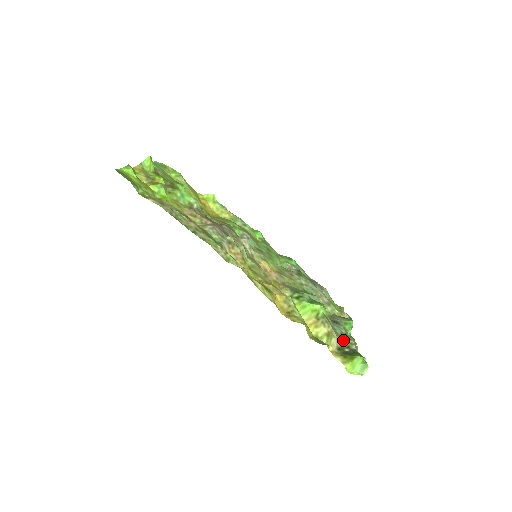
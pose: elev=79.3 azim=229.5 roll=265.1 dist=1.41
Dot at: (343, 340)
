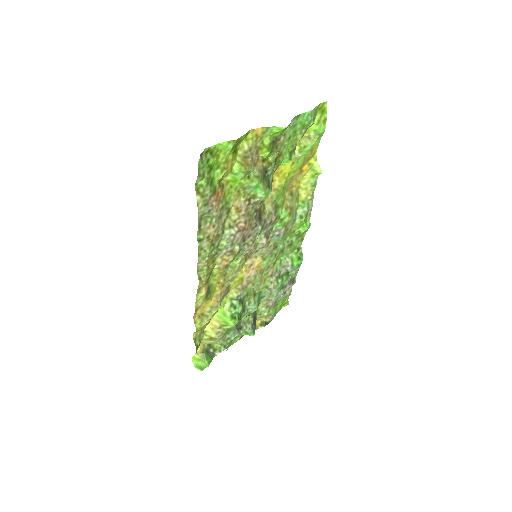
Dot at: (220, 344)
